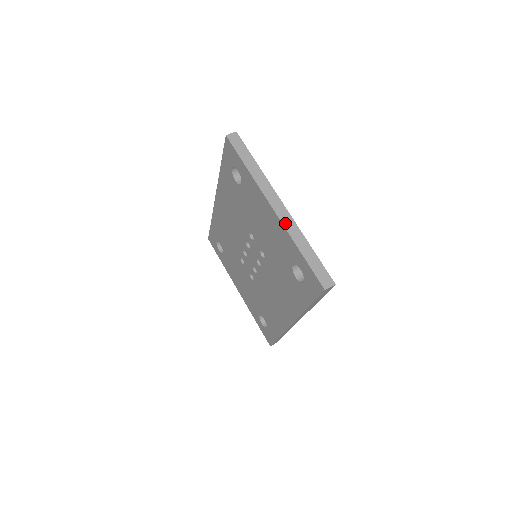
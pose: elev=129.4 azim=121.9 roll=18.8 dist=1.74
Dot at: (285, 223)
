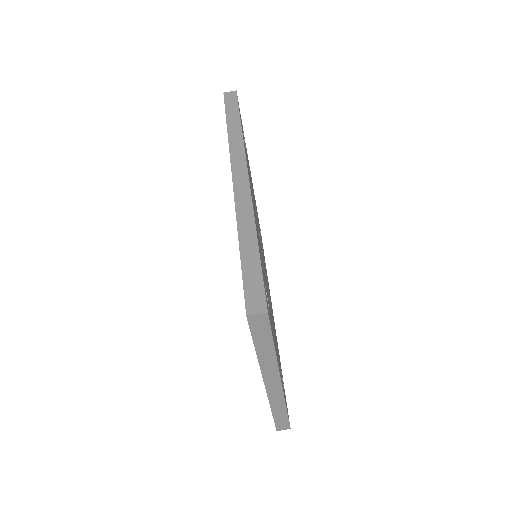
Dot at: (271, 396)
